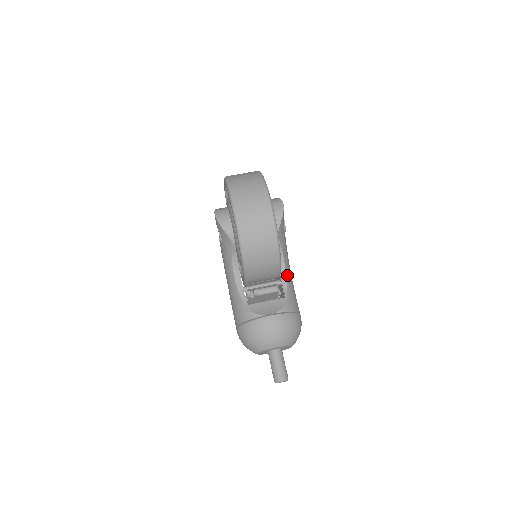
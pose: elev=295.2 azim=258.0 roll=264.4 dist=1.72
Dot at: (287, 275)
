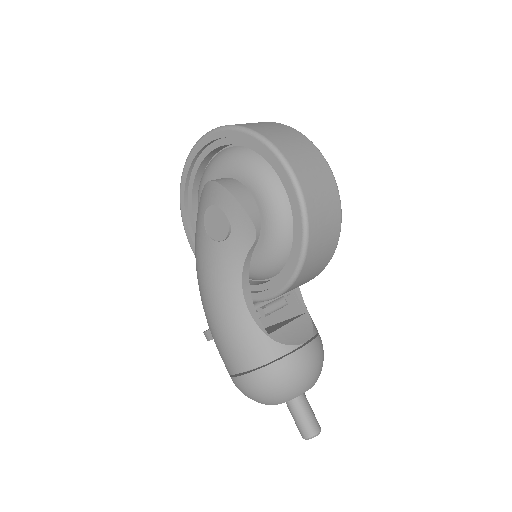
Dot at: occluded
